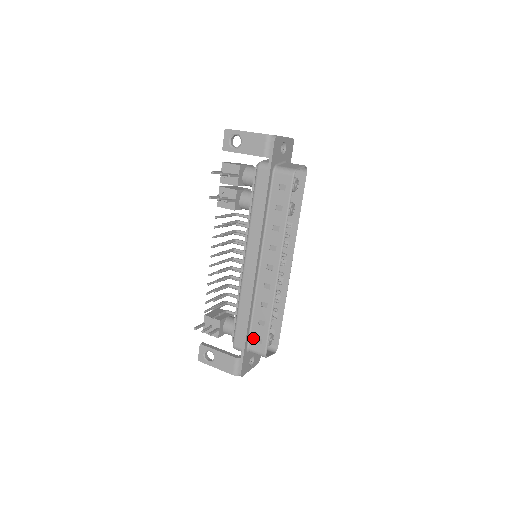
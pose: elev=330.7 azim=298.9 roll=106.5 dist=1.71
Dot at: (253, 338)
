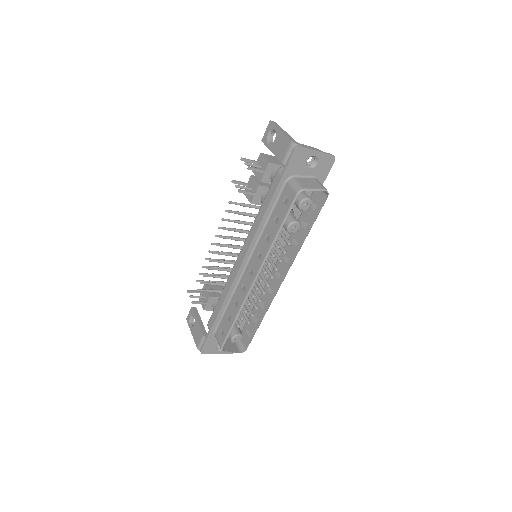
Dot at: (220, 327)
